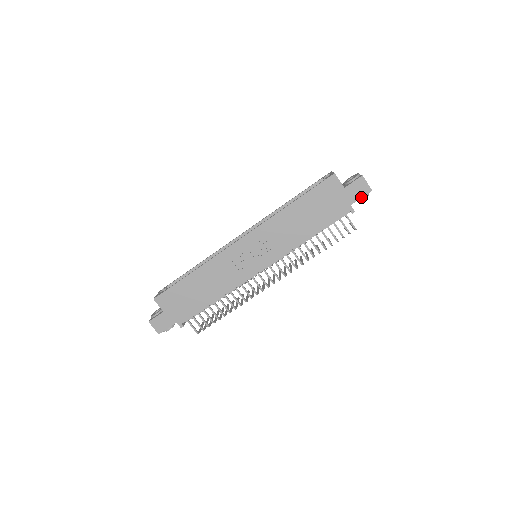
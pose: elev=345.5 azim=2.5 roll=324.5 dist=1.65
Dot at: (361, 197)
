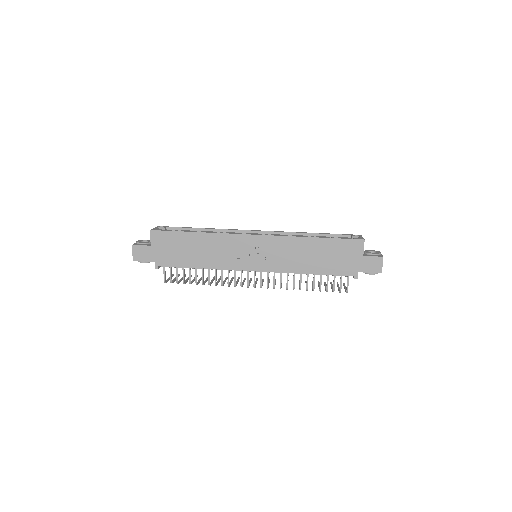
Dot at: (370, 272)
